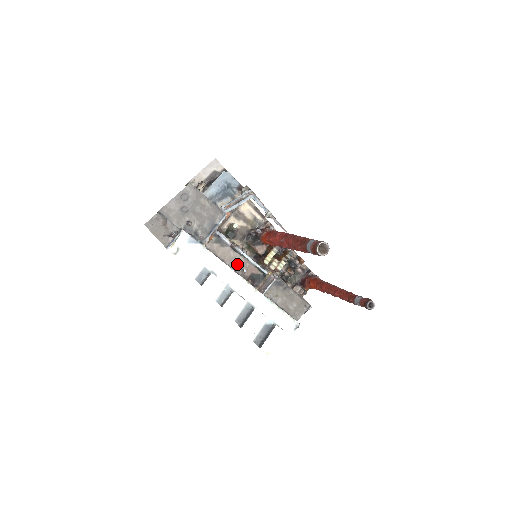
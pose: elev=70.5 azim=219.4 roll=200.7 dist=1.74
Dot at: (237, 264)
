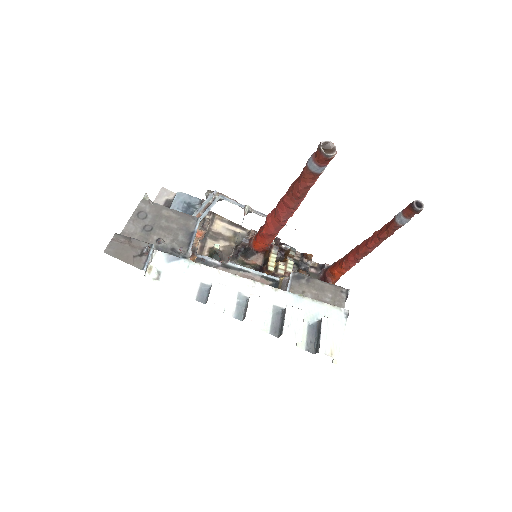
Dot at: occluded
